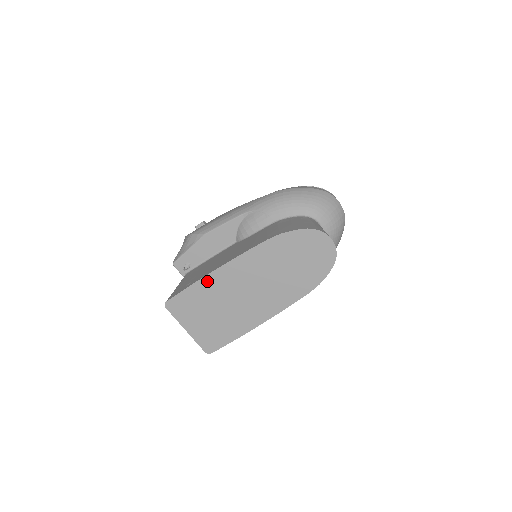
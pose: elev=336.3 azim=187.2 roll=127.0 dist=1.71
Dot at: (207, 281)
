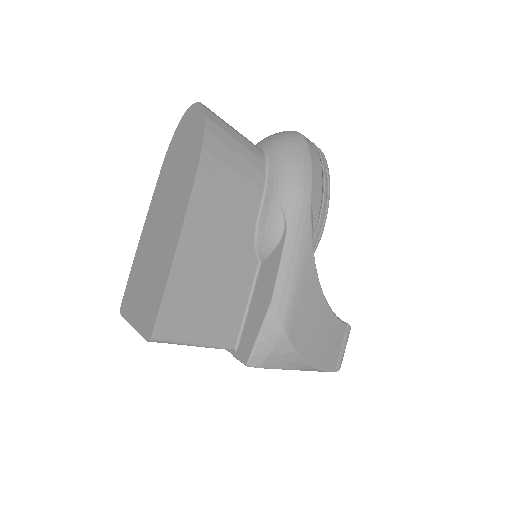
Dot at: (139, 251)
